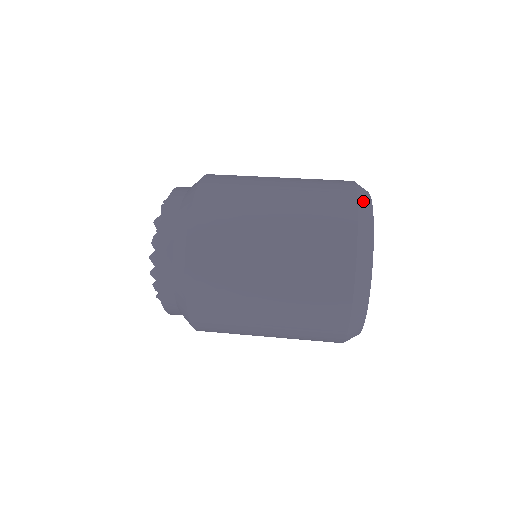
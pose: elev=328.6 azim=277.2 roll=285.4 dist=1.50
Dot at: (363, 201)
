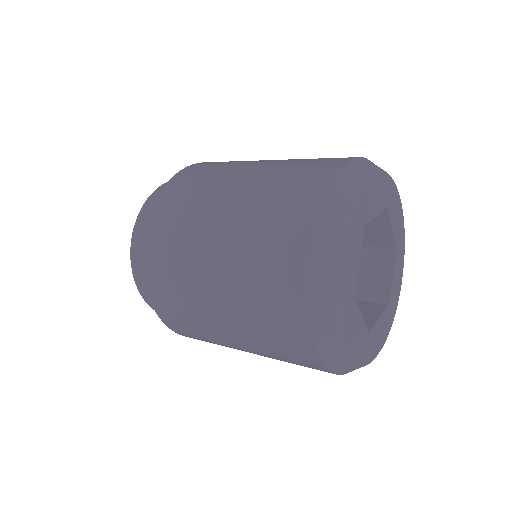
Dot at: (324, 246)
